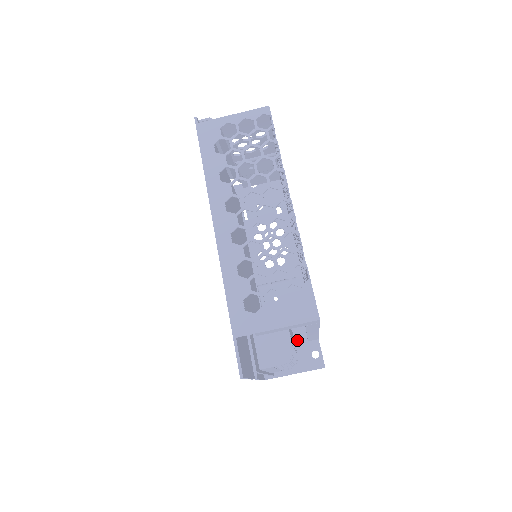
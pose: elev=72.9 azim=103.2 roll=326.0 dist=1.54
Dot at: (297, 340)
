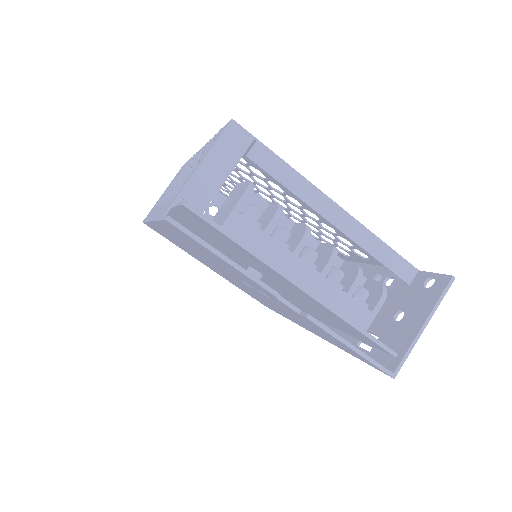
Dot at: (396, 299)
